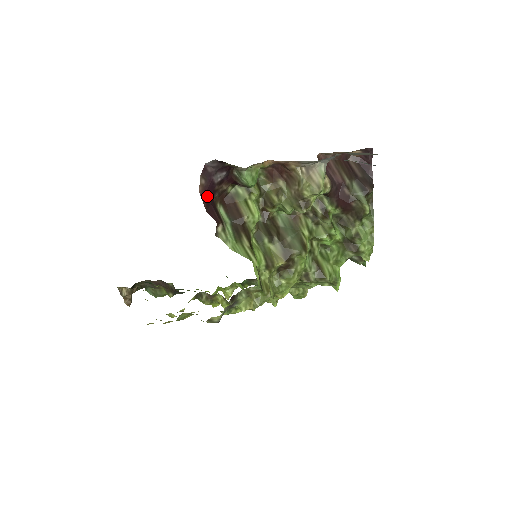
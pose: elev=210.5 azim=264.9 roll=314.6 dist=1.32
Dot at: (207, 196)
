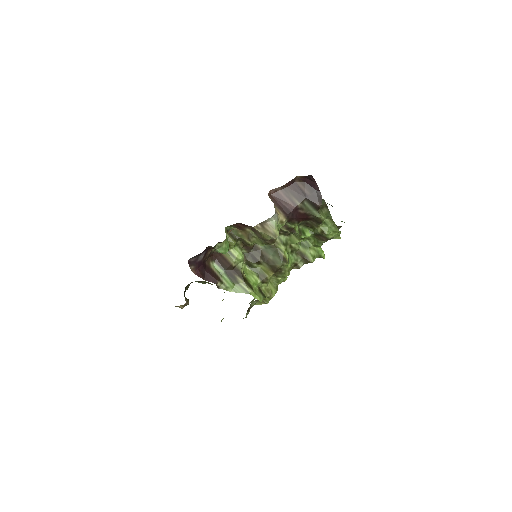
Dot at: (200, 271)
